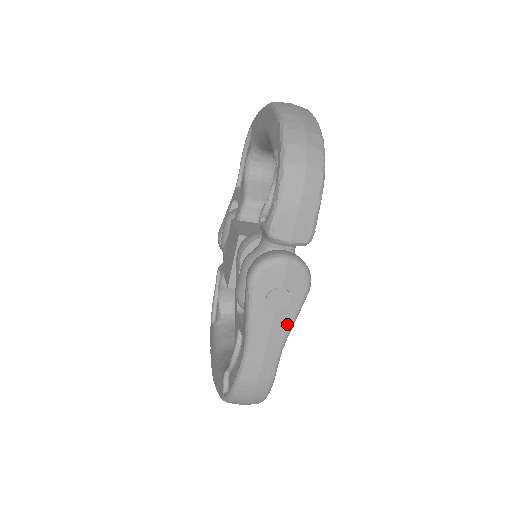
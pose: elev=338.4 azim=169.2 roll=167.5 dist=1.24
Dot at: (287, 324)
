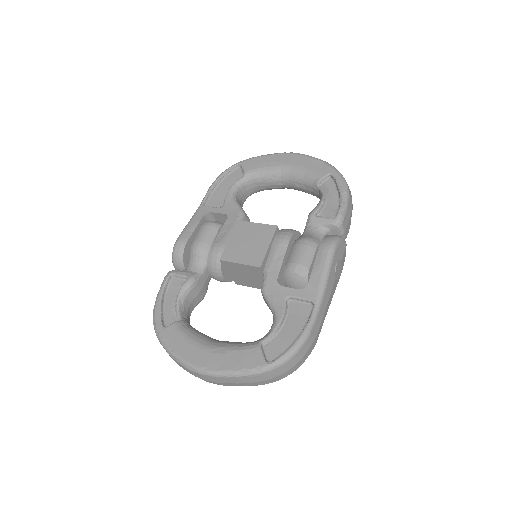
Dot at: (333, 294)
